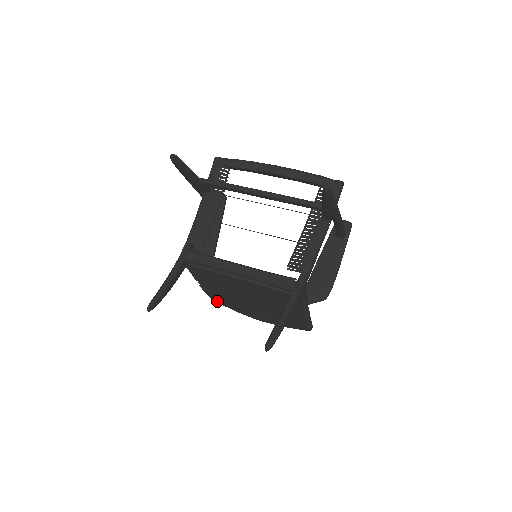
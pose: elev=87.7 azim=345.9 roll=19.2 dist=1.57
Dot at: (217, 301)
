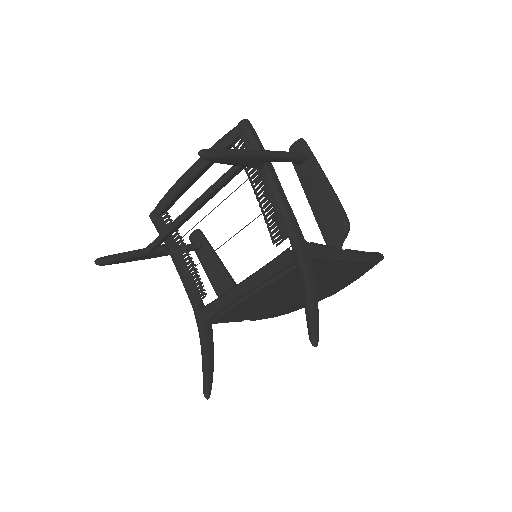
Dot at: (286, 313)
